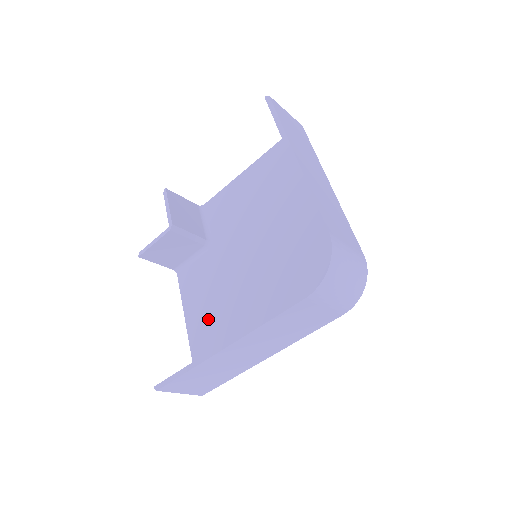
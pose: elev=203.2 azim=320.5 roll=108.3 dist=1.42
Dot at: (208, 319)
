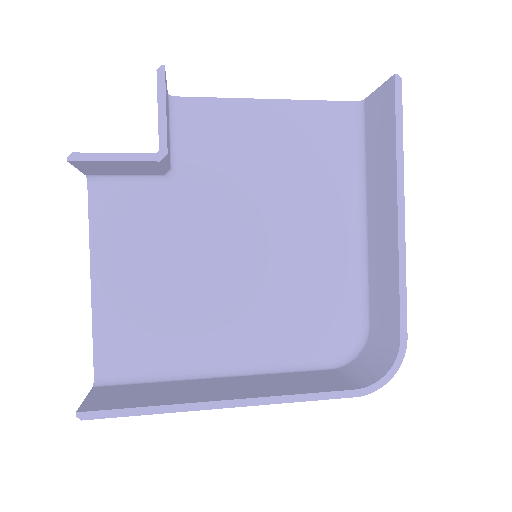
Dot at: (139, 291)
